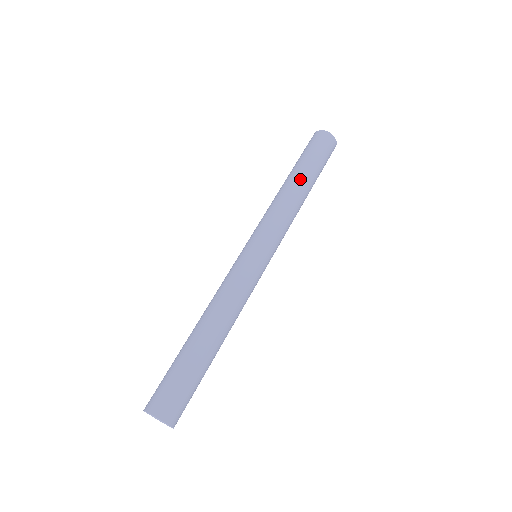
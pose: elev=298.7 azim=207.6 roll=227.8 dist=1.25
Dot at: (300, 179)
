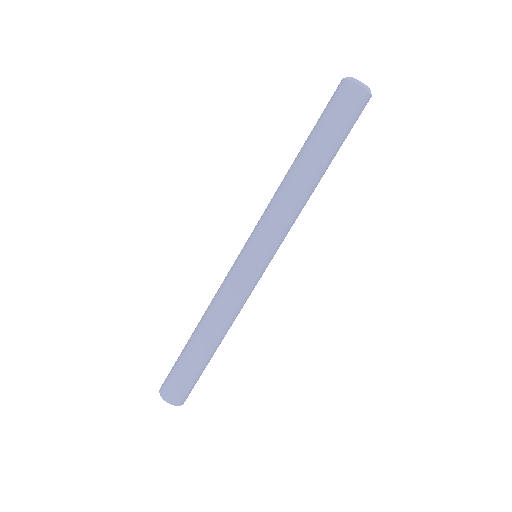
Dot at: (319, 171)
